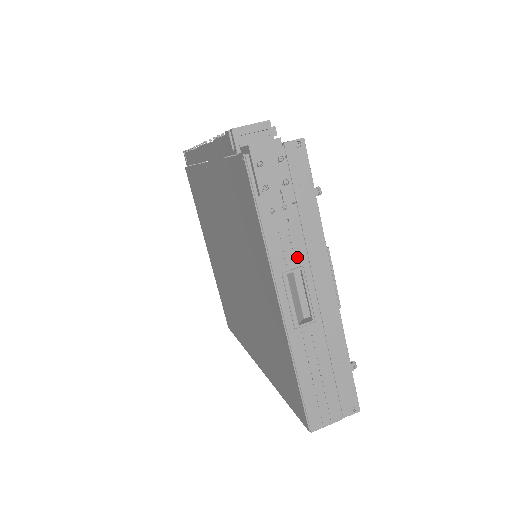
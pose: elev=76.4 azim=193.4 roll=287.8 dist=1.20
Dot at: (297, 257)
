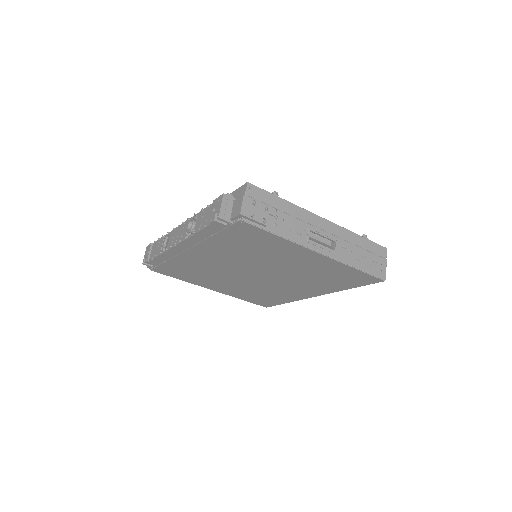
Dot at: (303, 228)
